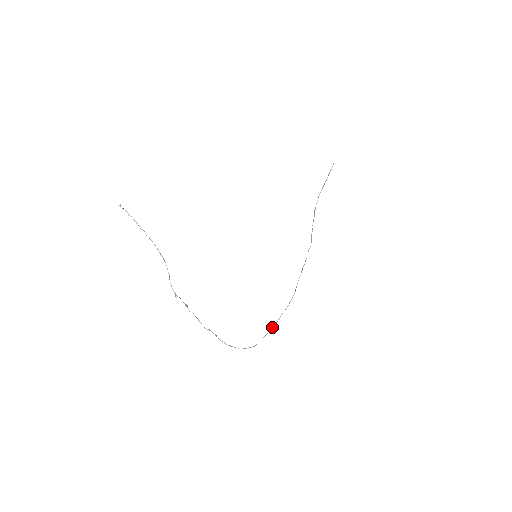
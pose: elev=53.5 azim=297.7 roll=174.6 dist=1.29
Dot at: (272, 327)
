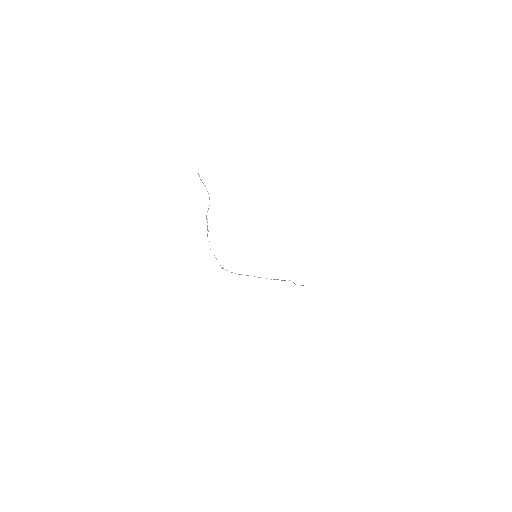
Dot at: occluded
